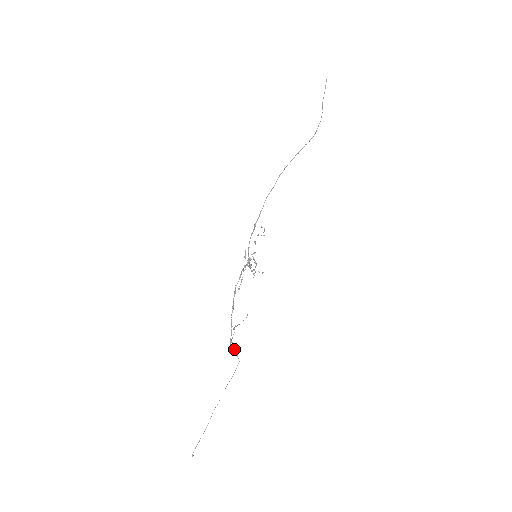
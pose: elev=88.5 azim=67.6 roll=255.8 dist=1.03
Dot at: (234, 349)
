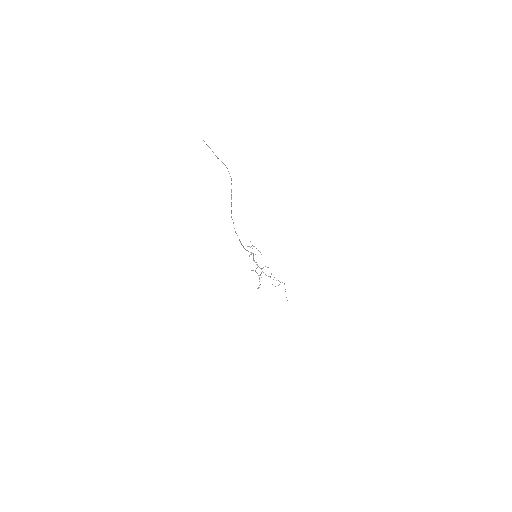
Dot at: occluded
